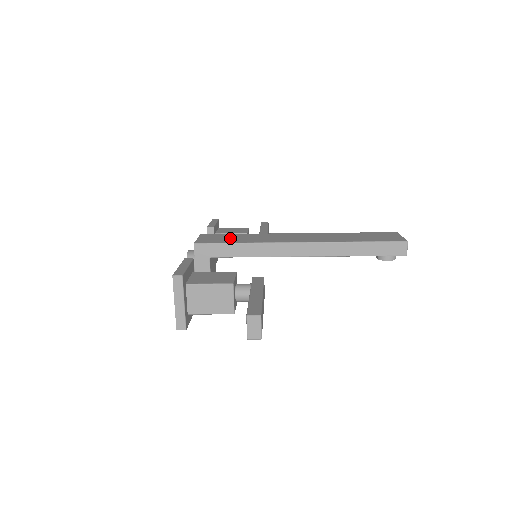
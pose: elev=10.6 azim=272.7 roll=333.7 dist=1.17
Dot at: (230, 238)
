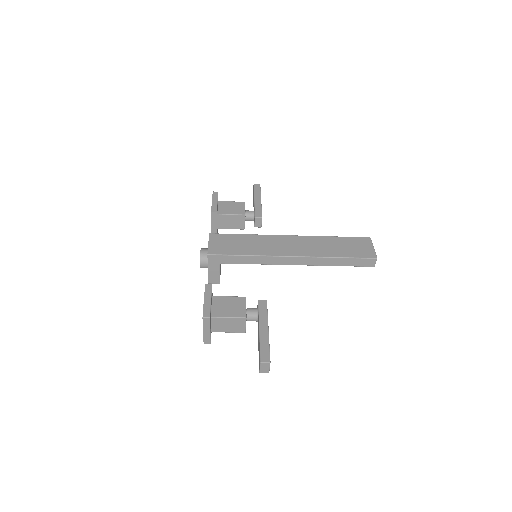
Dot at: (236, 245)
